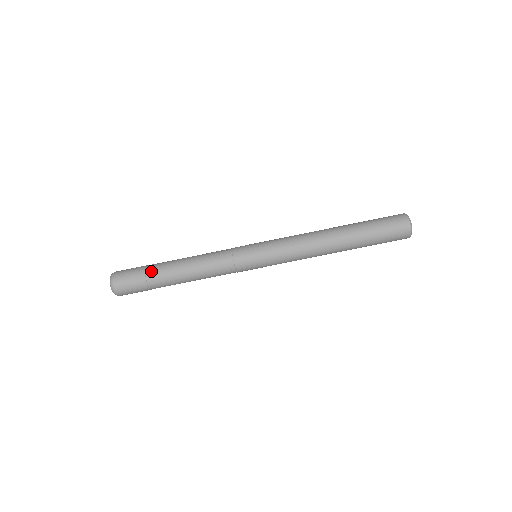
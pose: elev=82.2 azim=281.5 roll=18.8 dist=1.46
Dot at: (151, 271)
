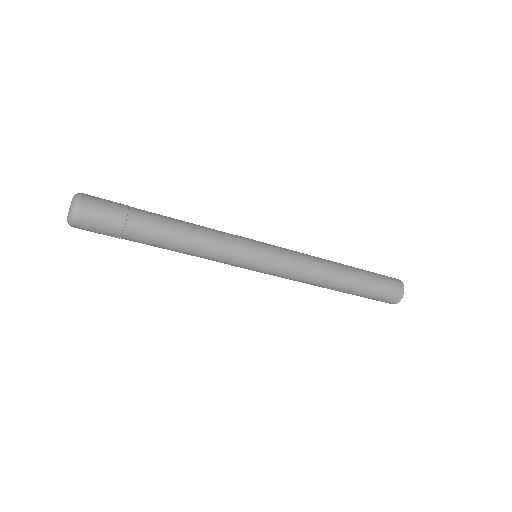
Dot at: (136, 219)
